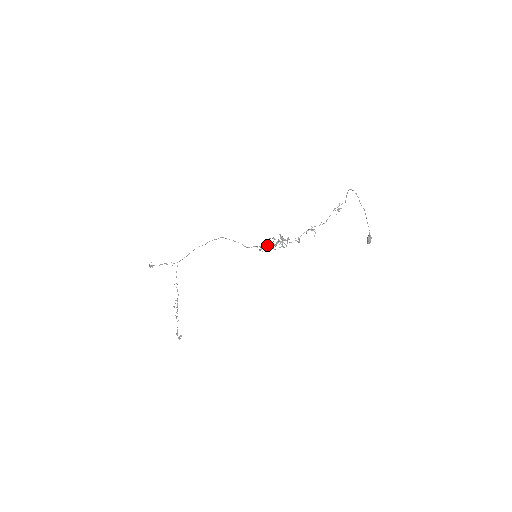
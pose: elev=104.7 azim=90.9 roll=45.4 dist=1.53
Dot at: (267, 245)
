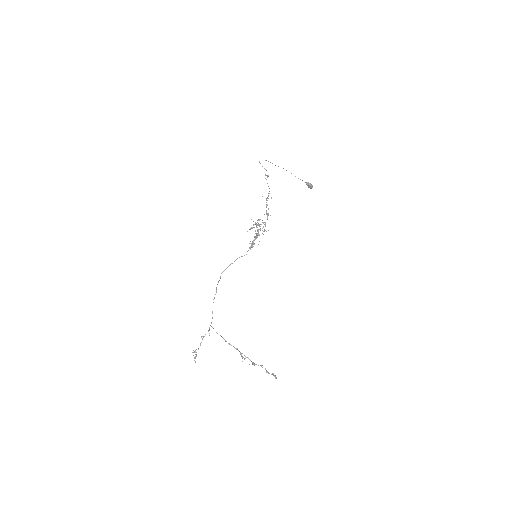
Dot at: (254, 240)
